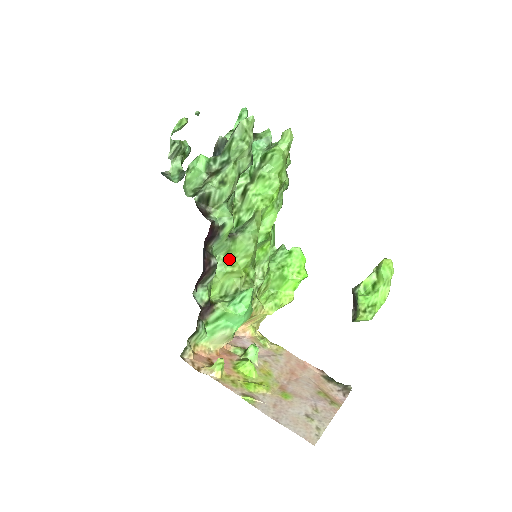
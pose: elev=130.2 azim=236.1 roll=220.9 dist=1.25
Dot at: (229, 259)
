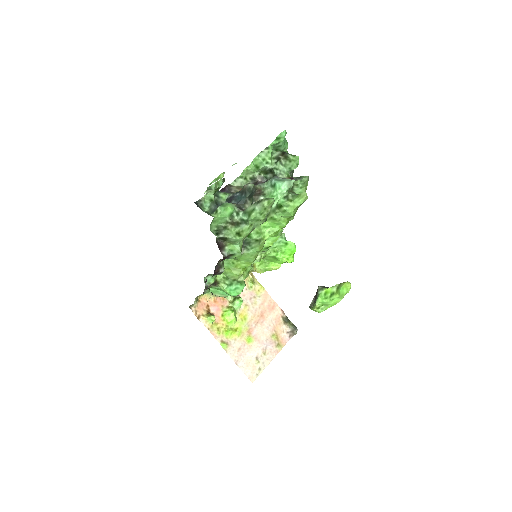
Dot at: (234, 261)
